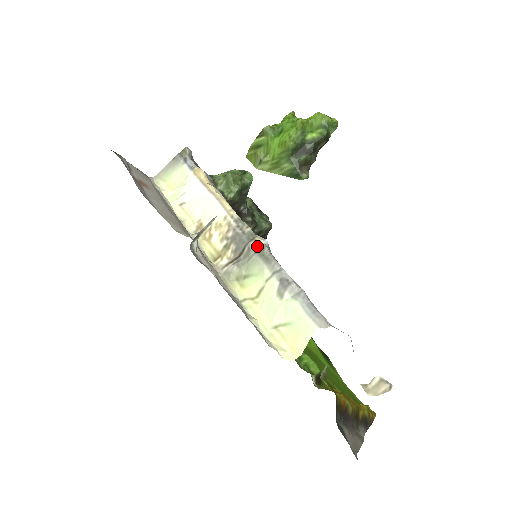
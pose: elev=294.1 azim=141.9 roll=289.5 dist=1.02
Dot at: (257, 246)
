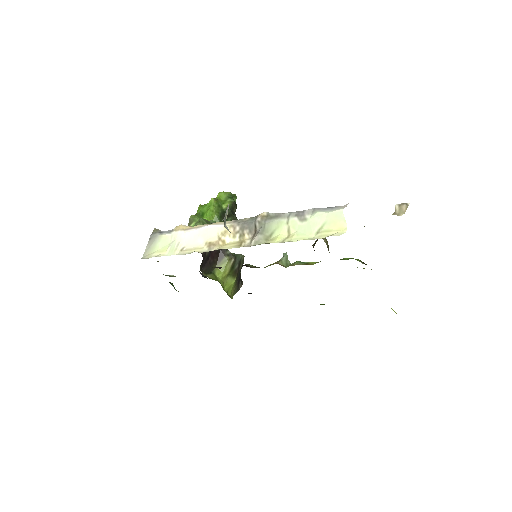
Dot at: (263, 217)
